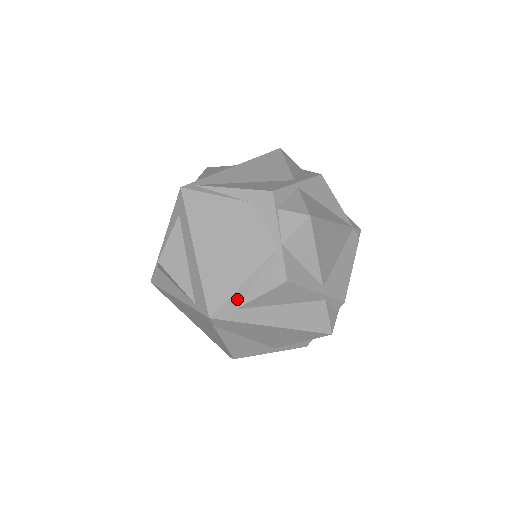
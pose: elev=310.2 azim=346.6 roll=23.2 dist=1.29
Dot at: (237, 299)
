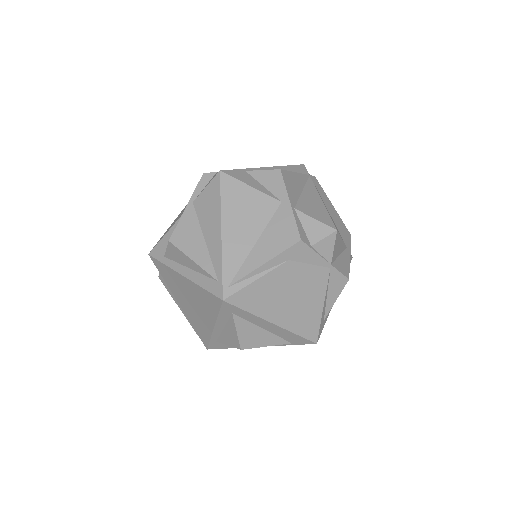
Dot at: (323, 317)
